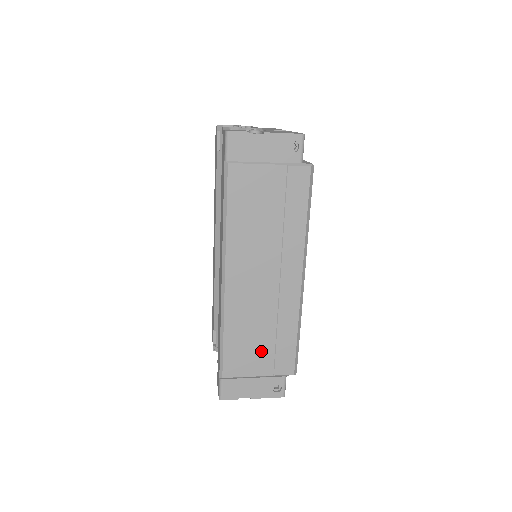
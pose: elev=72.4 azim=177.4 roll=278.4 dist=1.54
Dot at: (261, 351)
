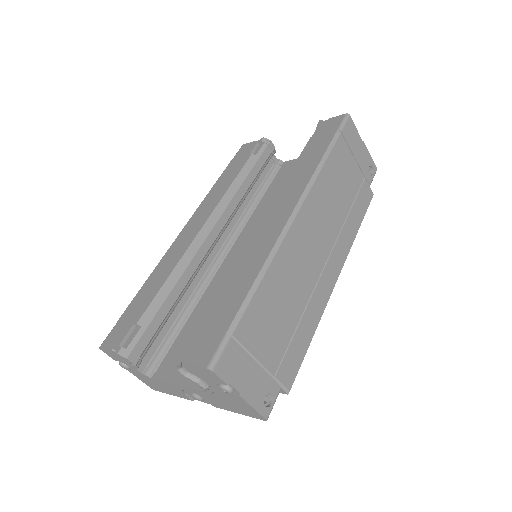
Dot at: (280, 331)
